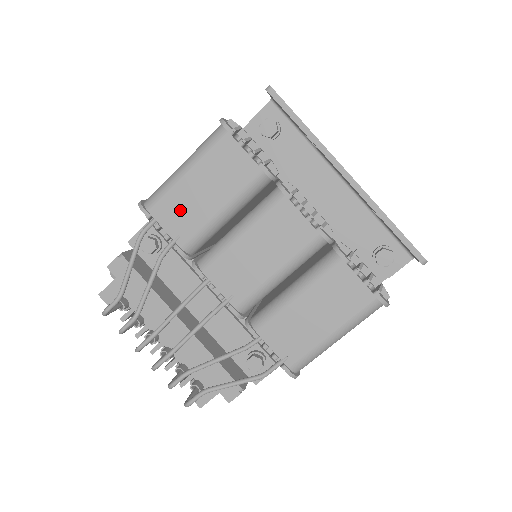
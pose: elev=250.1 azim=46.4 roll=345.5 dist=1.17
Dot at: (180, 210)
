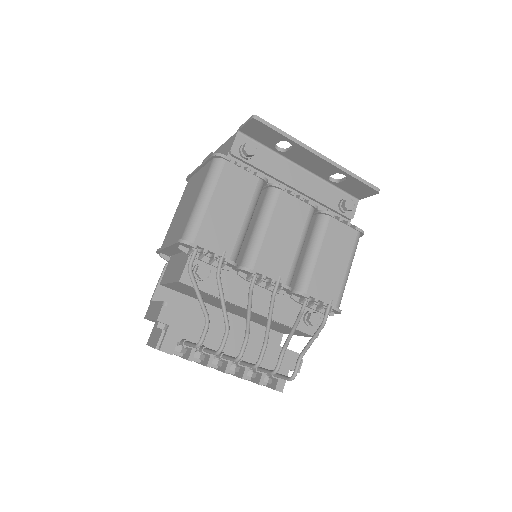
Dot at: (217, 231)
